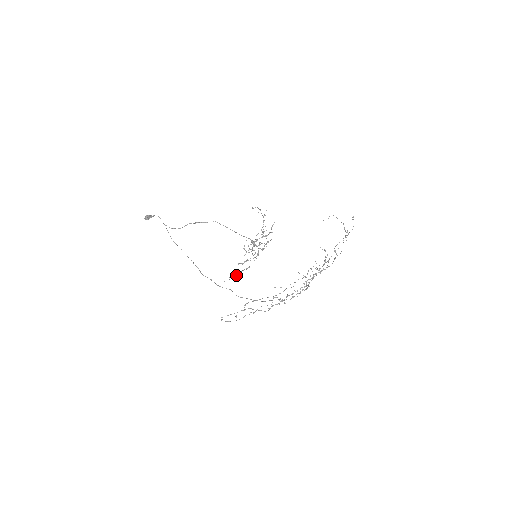
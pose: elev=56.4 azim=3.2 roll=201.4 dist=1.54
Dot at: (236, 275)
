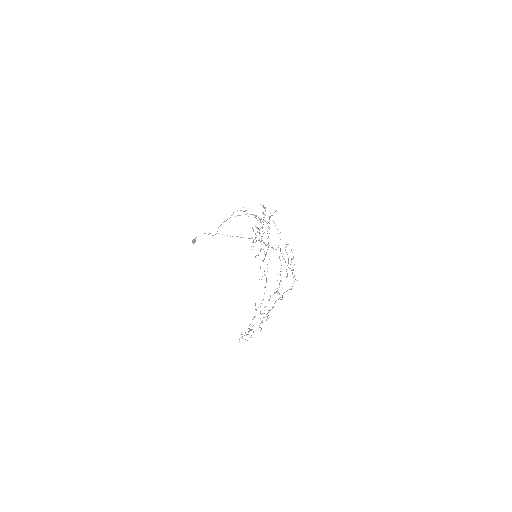
Dot at: (264, 259)
